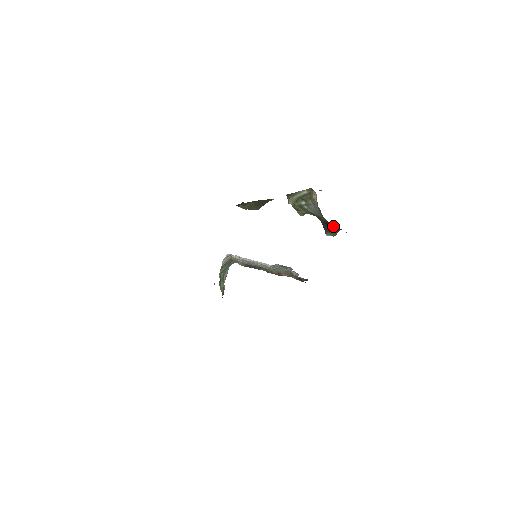
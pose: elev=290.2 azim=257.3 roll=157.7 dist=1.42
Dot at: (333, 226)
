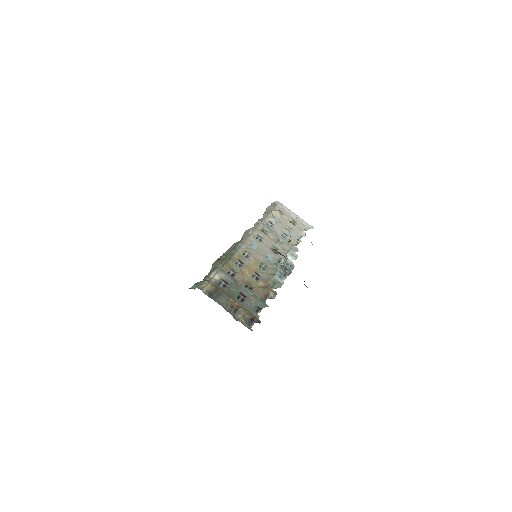
Dot at: occluded
